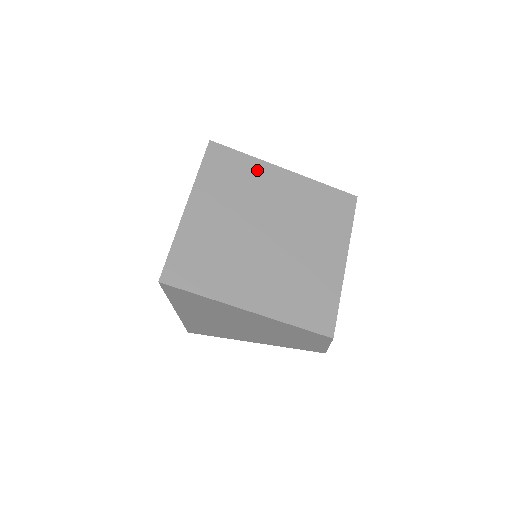
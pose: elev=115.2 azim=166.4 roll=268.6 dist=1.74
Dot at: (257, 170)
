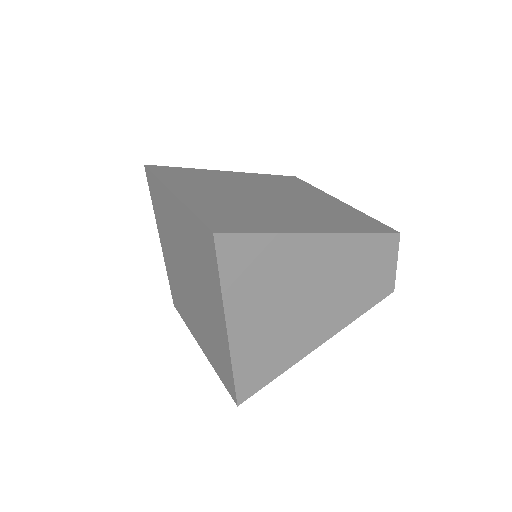
Dot at: (206, 173)
